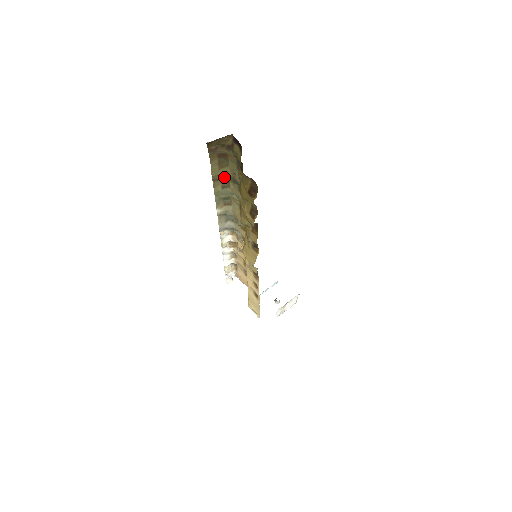
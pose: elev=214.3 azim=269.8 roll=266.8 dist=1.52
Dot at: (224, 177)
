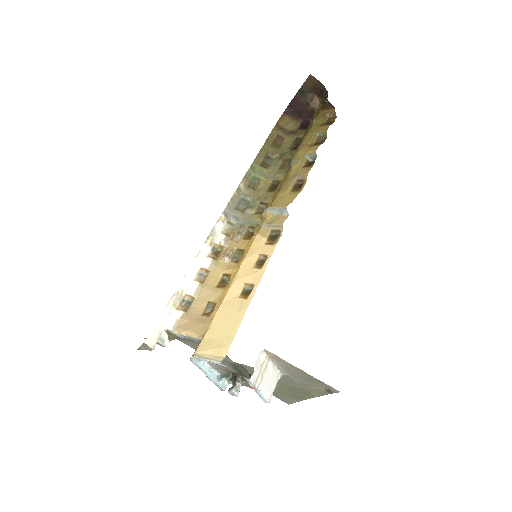
Dot at: (268, 158)
